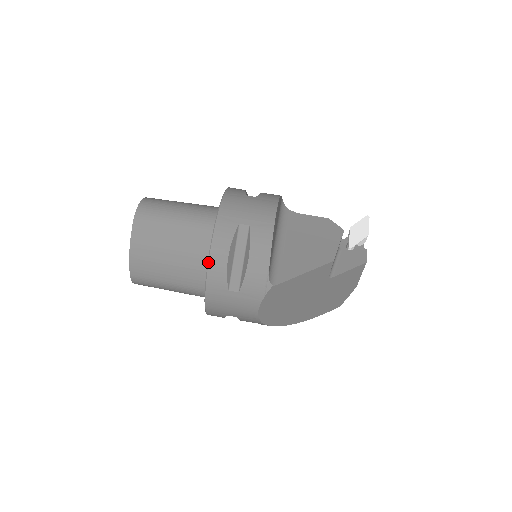
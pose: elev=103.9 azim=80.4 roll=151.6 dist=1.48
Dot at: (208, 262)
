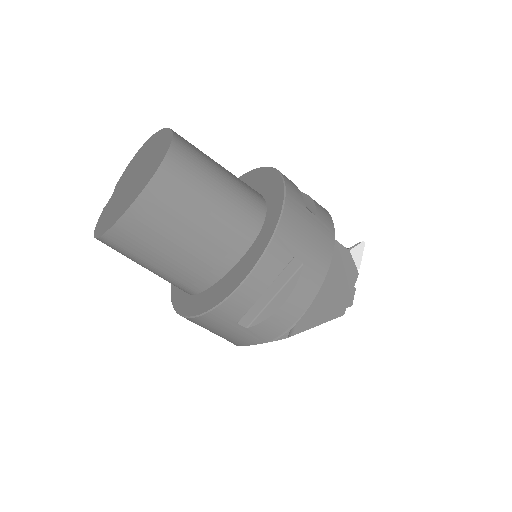
Dot at: (237, 289)
